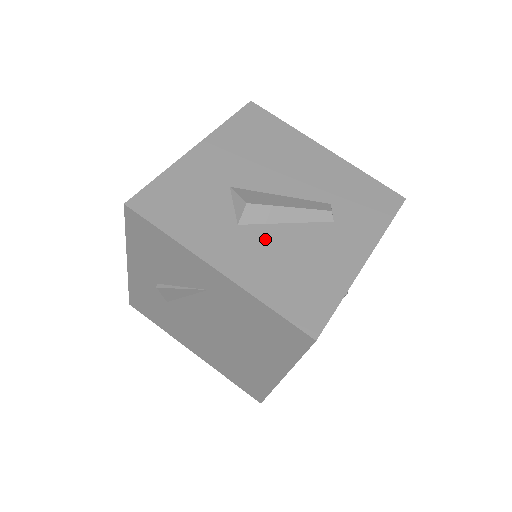
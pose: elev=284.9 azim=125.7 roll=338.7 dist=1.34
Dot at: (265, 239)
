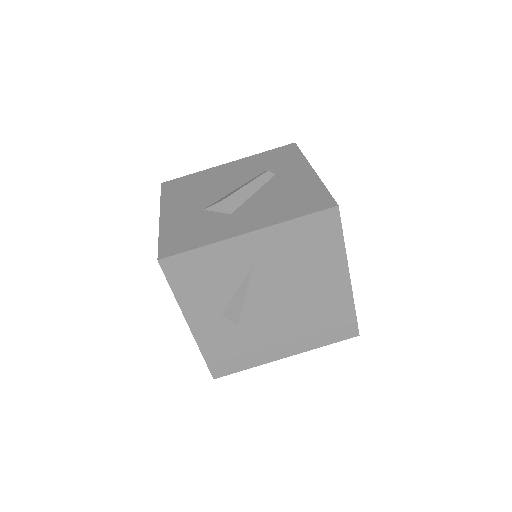
Dot at: (253, 206)
